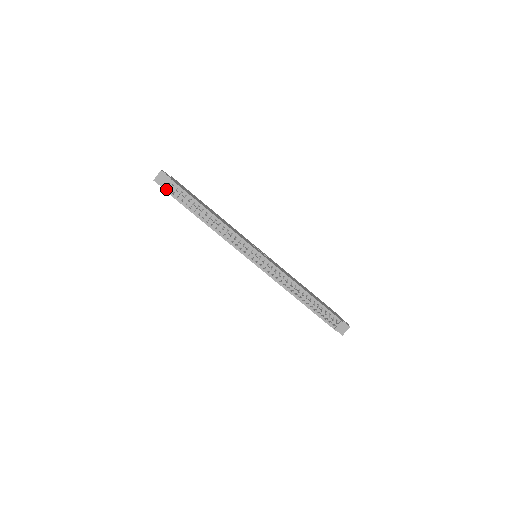
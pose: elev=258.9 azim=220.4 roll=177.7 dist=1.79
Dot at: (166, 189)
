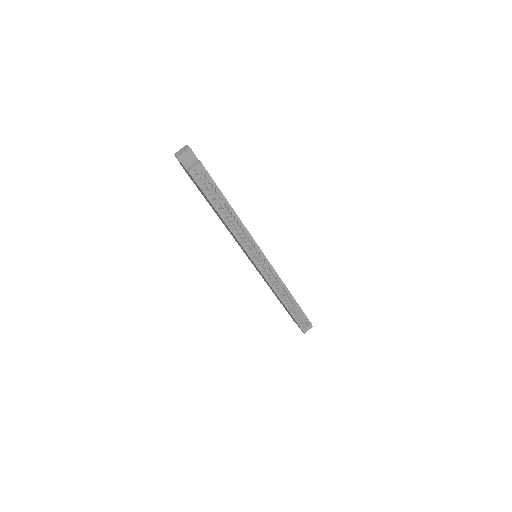
Dot at: (192, 172)
